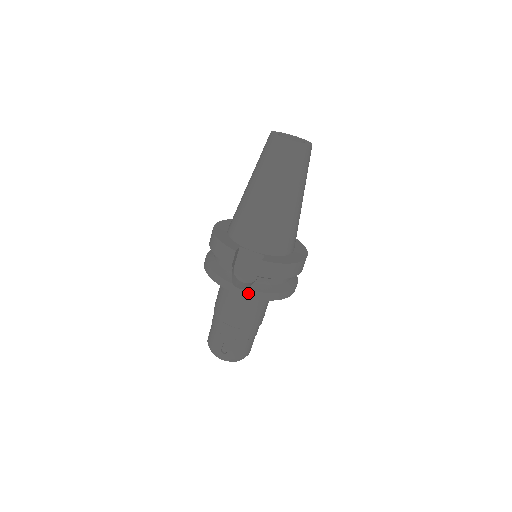
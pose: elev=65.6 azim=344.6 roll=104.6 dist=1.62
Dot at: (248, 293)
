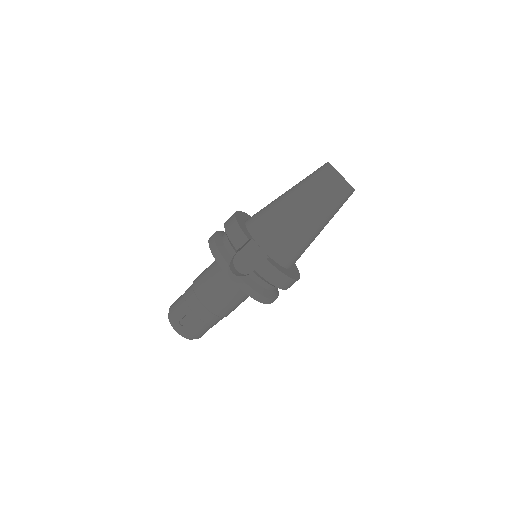
Dot at: (238, 281)
